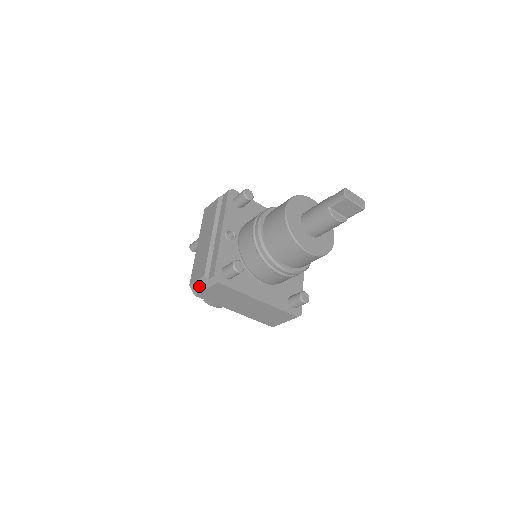
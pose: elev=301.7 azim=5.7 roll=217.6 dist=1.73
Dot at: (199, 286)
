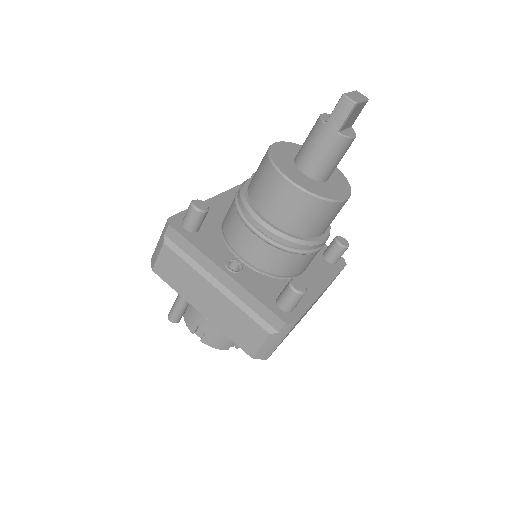
Dot at: (268, 348)
